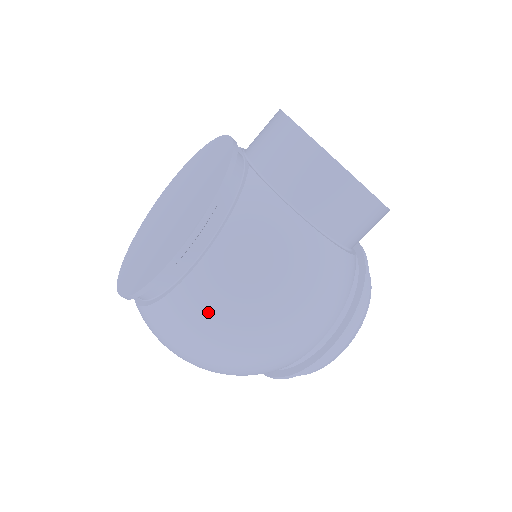
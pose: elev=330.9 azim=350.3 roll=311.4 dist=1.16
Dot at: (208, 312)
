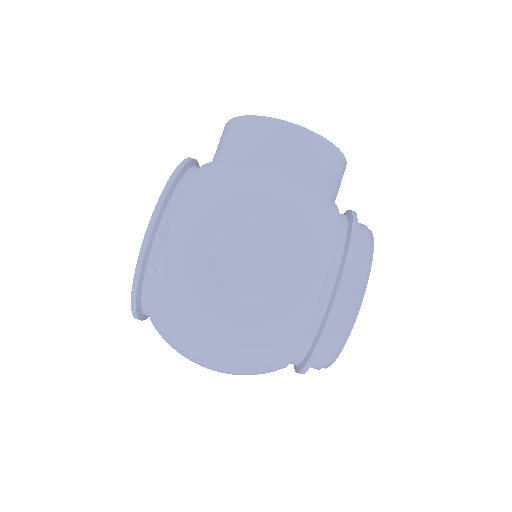
Dot at: (191, 255)
